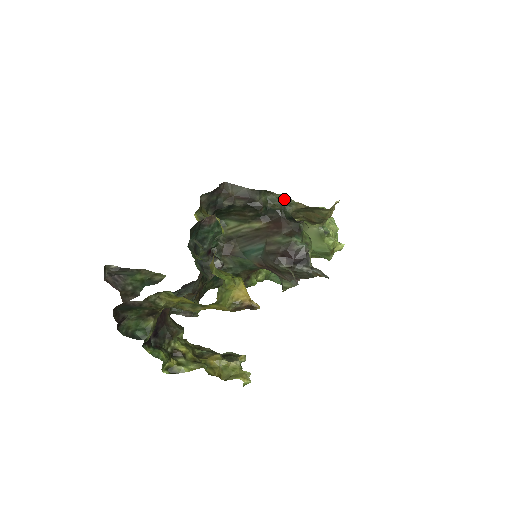
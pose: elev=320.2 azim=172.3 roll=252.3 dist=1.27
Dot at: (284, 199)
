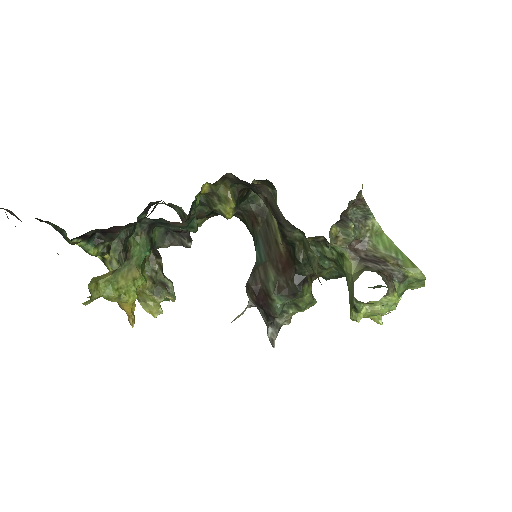
Dot at: (314, 258)
